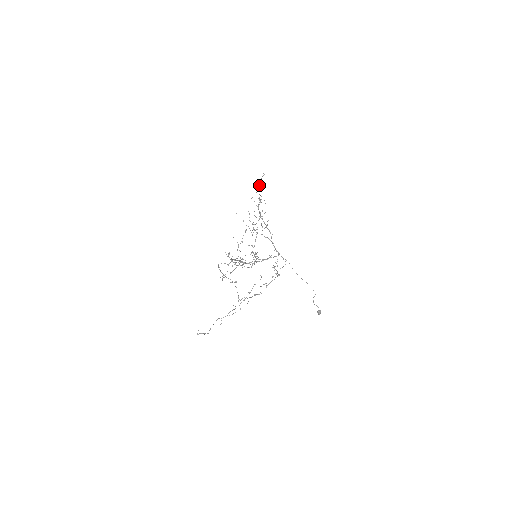
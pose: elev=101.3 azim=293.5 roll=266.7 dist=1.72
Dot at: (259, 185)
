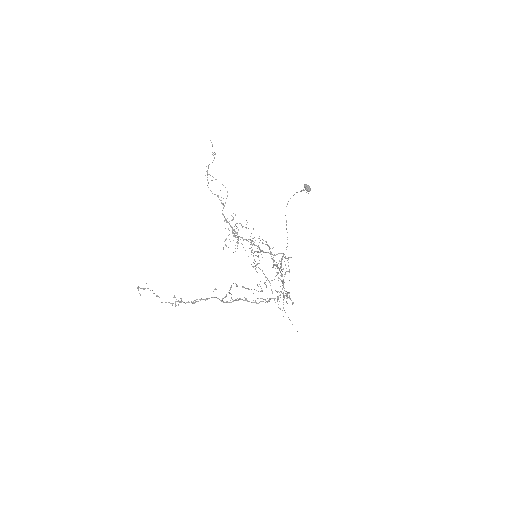
Dot at: occluded
